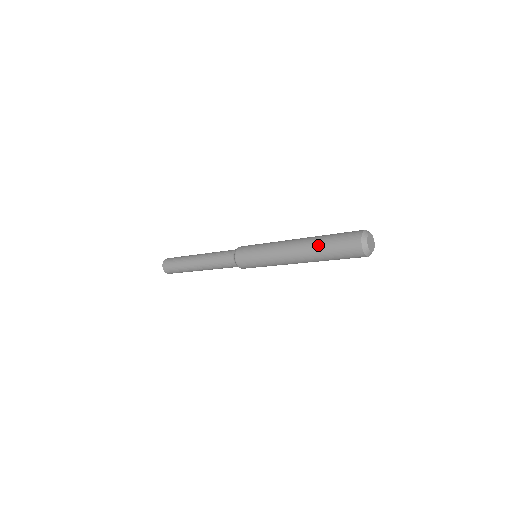
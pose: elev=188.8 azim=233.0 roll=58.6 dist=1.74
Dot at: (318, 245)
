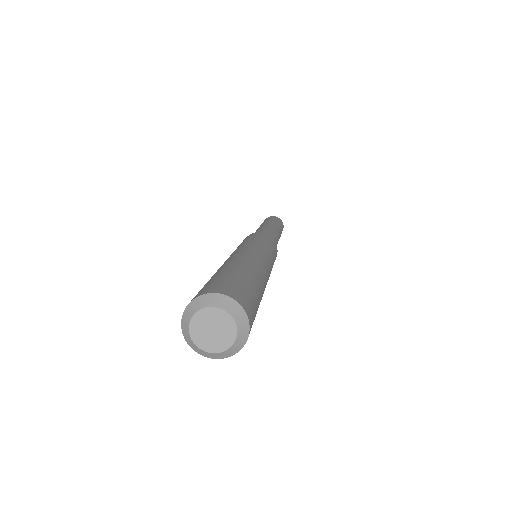
Dot at: occluded
